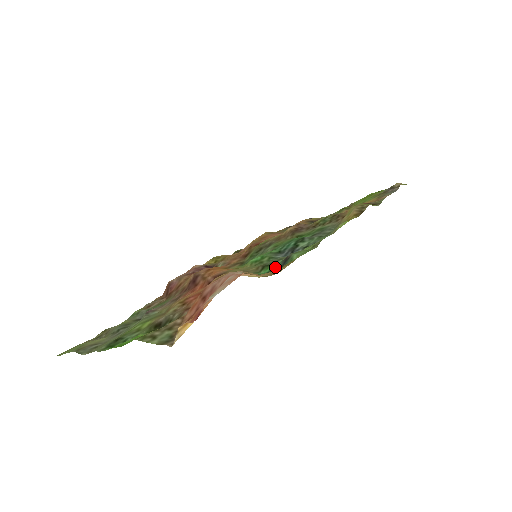
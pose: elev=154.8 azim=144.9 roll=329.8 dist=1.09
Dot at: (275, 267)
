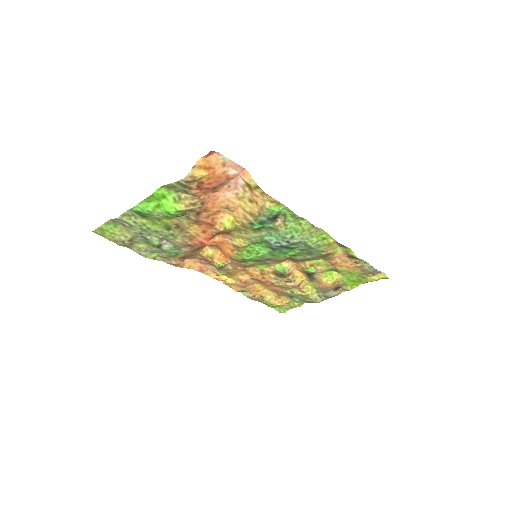
Dot at: (266, 222)
